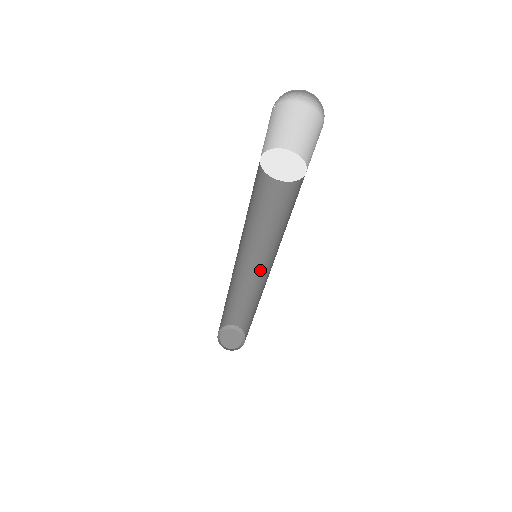
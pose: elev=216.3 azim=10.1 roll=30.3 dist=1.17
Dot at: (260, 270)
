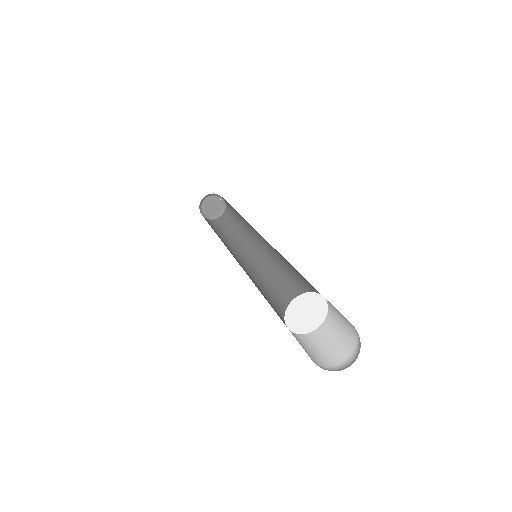
Dot at: (255, 230)
